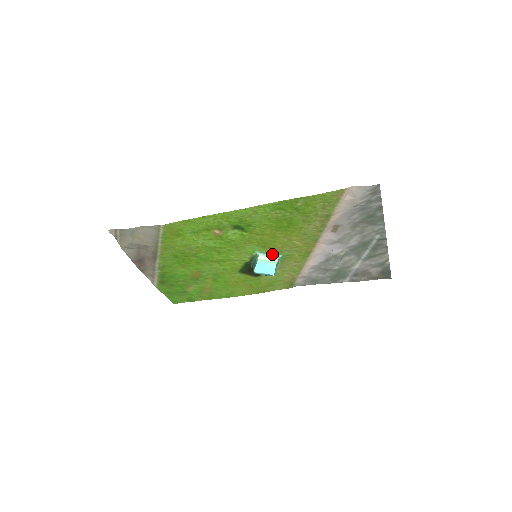
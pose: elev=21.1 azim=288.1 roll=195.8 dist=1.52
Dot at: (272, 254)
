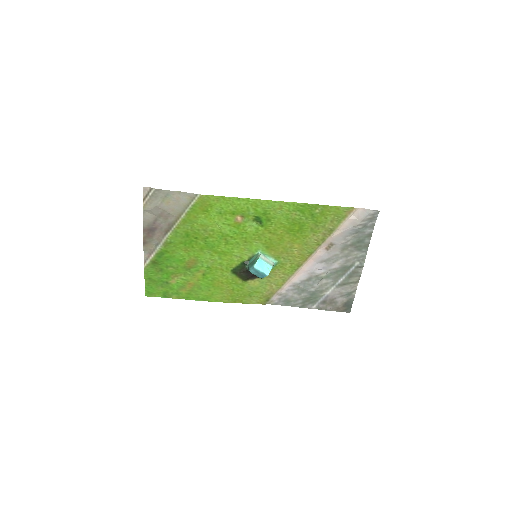
Dot at: (270, 258)
